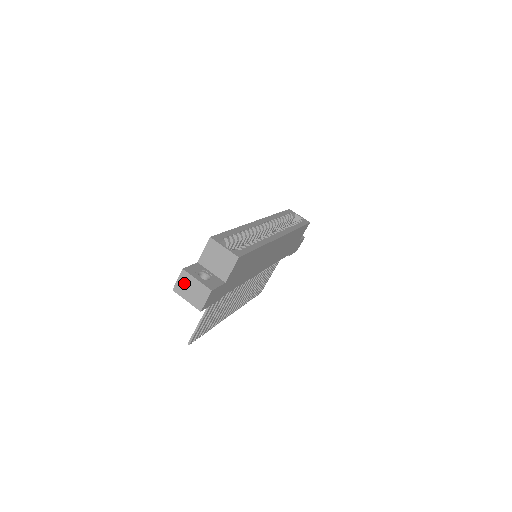
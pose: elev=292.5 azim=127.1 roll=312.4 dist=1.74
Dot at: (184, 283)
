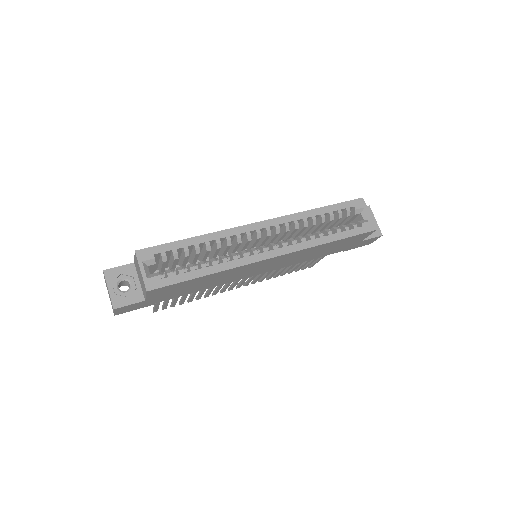
Dot at: occluded
